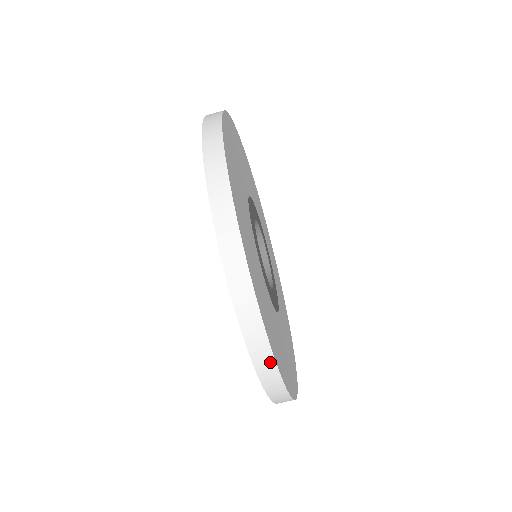
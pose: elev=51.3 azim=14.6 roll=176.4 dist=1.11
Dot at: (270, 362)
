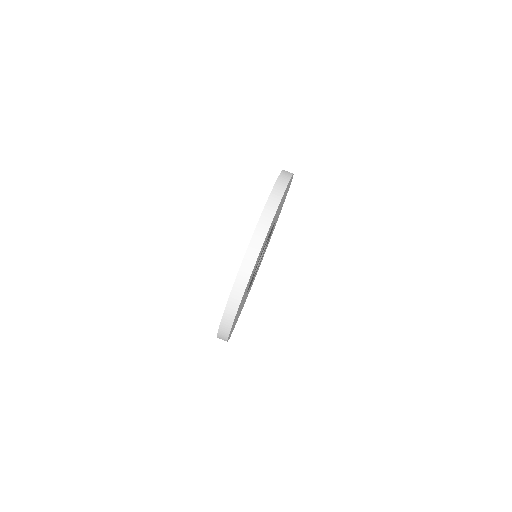
Dot at: (225, 337)
